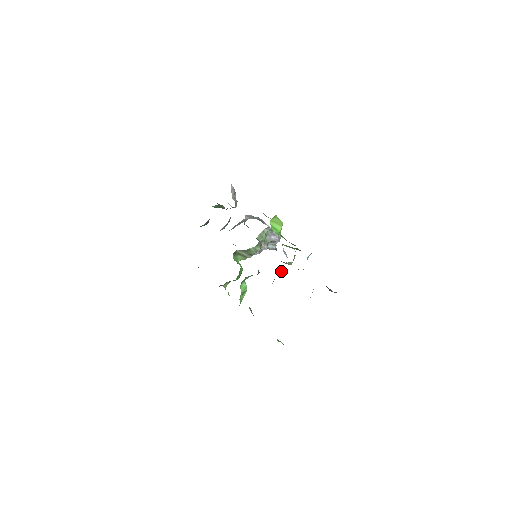
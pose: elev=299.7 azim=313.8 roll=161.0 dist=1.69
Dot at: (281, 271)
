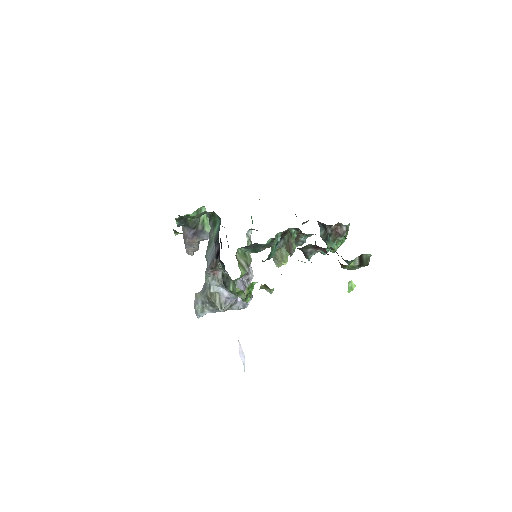
Dot at: (293, 238)
